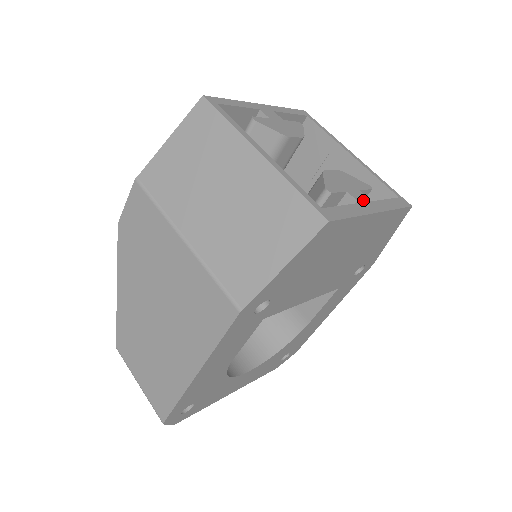
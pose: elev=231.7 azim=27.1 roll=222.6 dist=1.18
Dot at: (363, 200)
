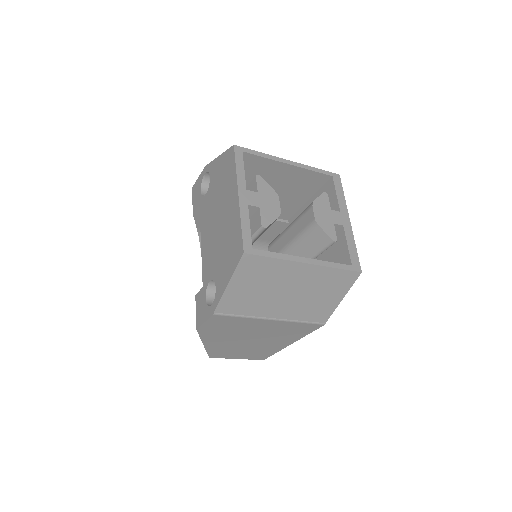
Dot at: (340, 219)
